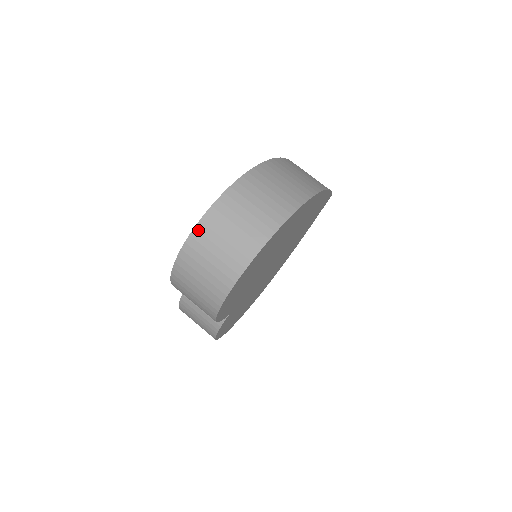
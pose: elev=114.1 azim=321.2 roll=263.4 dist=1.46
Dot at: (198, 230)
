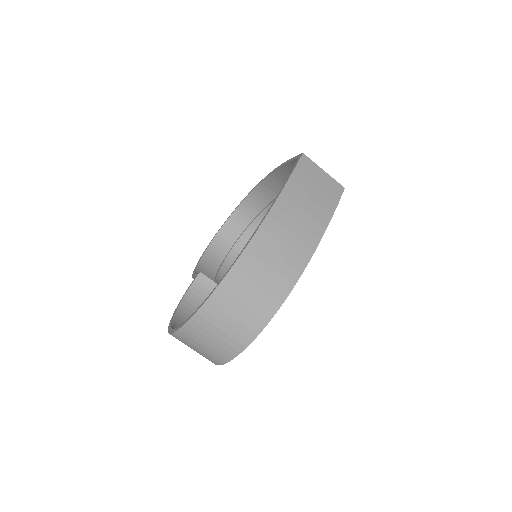
Dot at: (179, 334)
